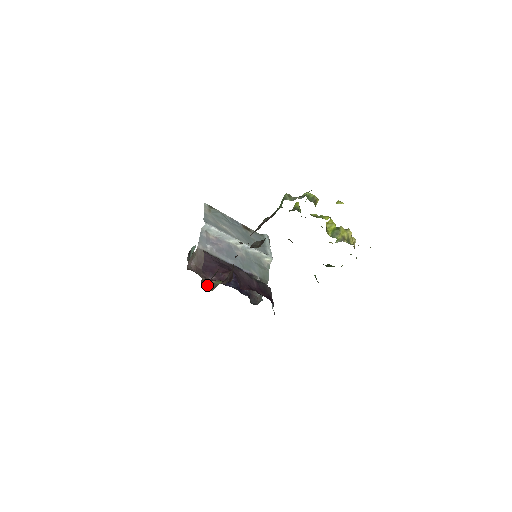
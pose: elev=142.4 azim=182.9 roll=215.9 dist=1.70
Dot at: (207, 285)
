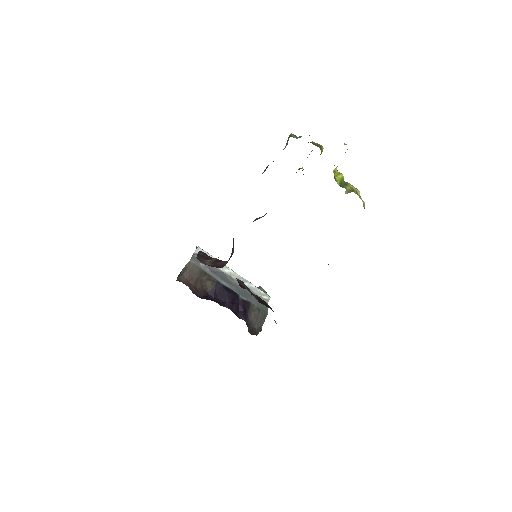
Dot at: (203, 260)
